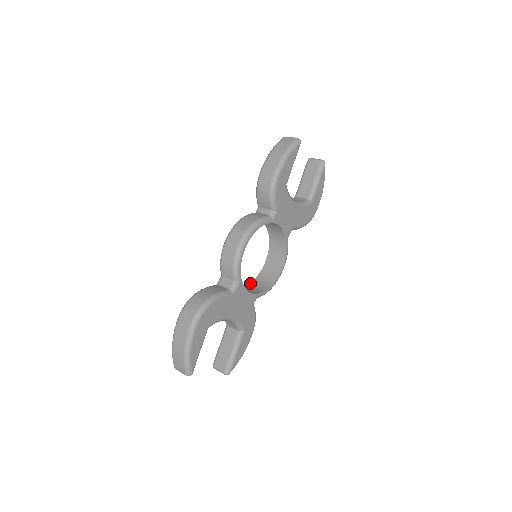
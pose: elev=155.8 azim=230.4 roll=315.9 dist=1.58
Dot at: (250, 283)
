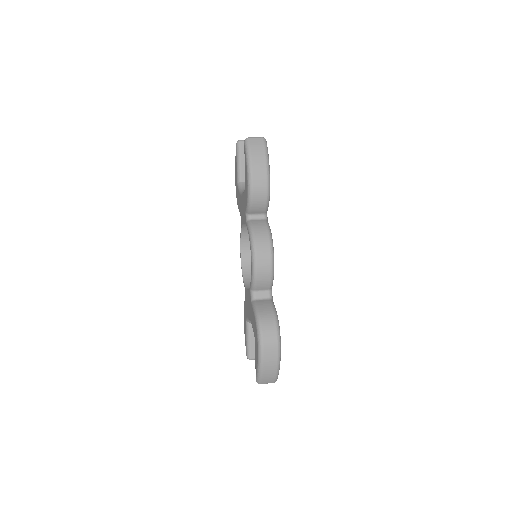
Dot at: (244, 278)
